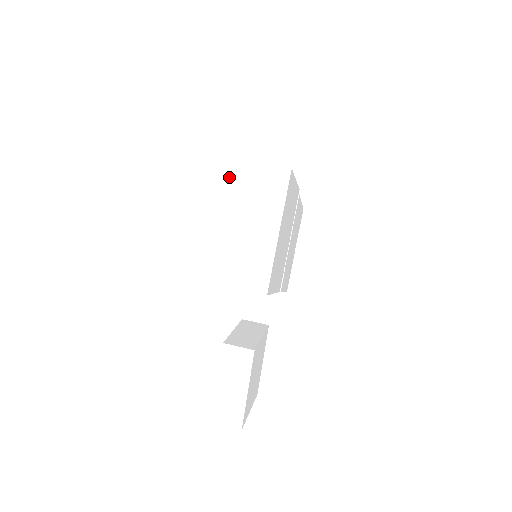
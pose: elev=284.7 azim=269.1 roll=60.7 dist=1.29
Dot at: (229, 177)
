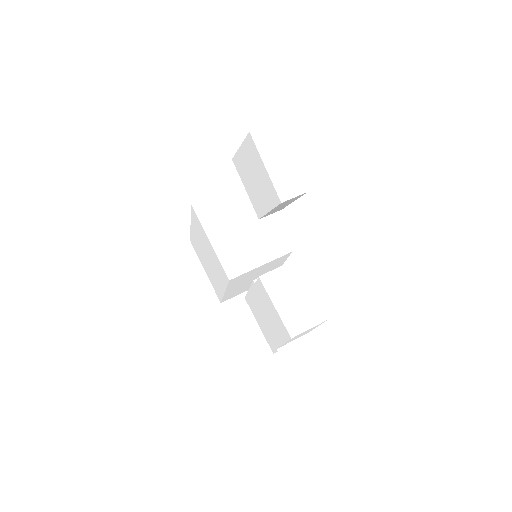
Dot at: occluded
